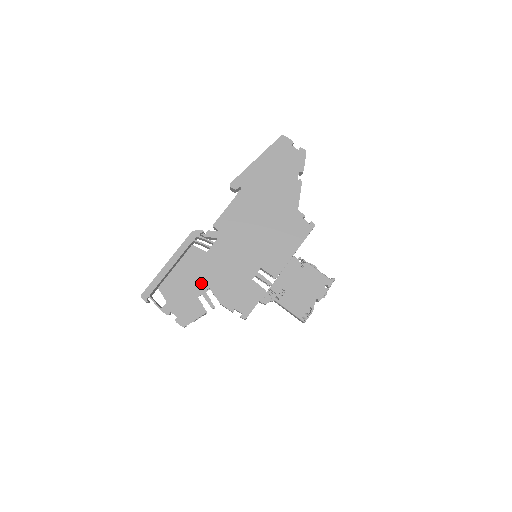
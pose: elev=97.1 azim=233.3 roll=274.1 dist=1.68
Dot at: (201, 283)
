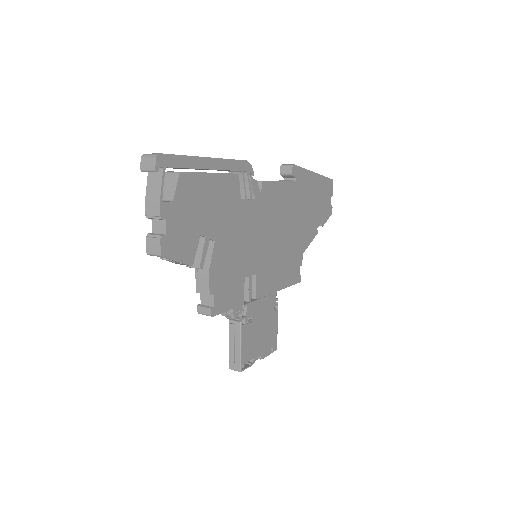
Dot at: (214, 225)
